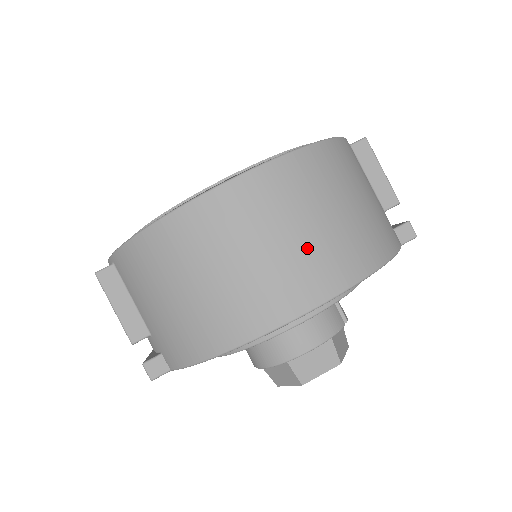
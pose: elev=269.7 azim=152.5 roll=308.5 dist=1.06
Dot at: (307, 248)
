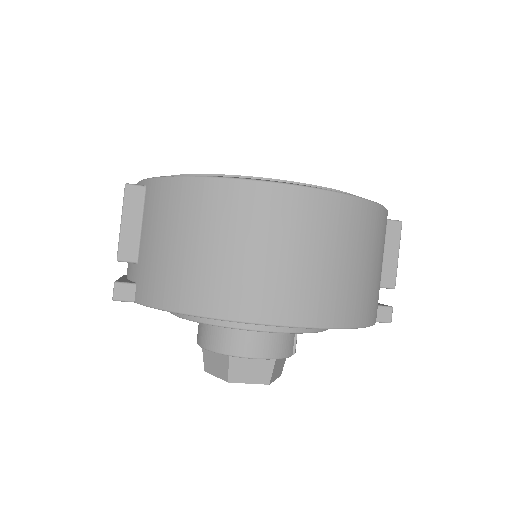
Dot at: (314, 276)
